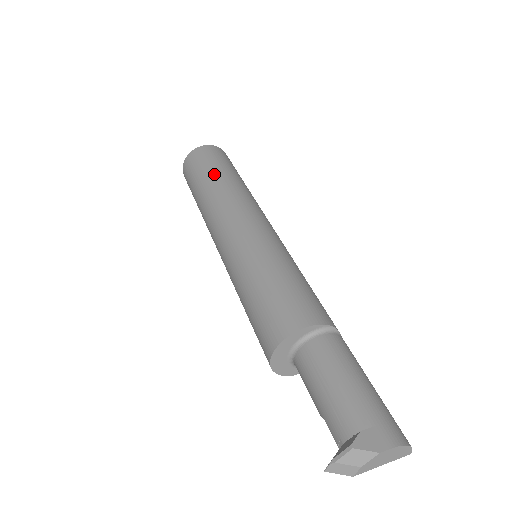
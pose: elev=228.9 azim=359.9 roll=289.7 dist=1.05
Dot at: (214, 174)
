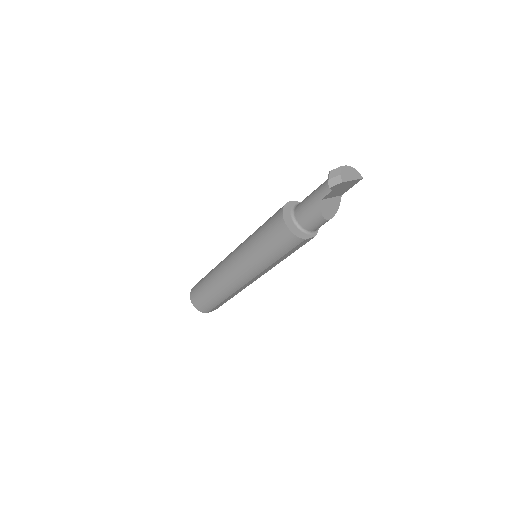
Dot at: occluded
